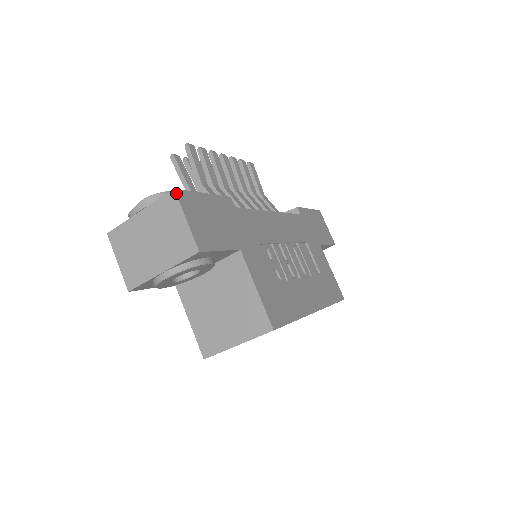
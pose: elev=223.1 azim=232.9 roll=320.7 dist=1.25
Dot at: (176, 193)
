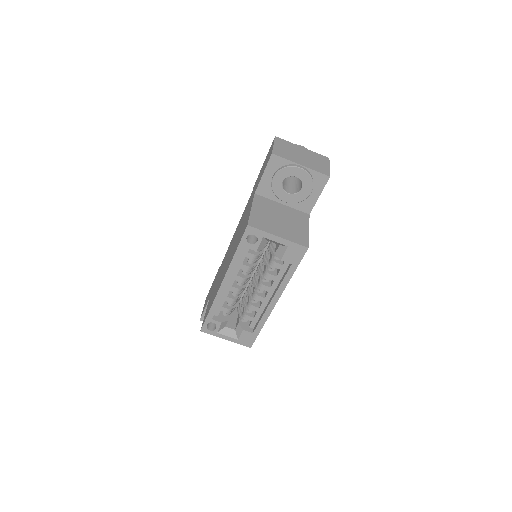
Dot at: (329, 160)
